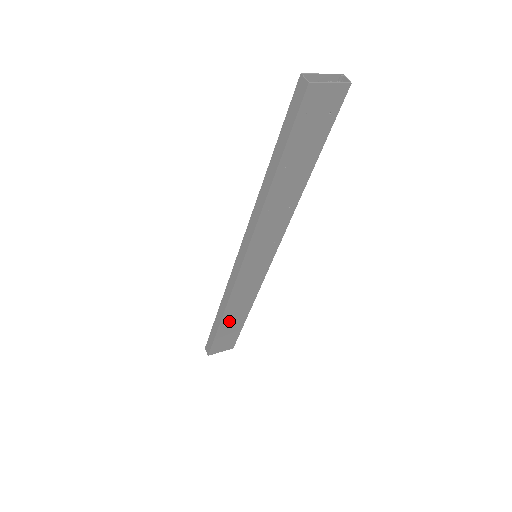
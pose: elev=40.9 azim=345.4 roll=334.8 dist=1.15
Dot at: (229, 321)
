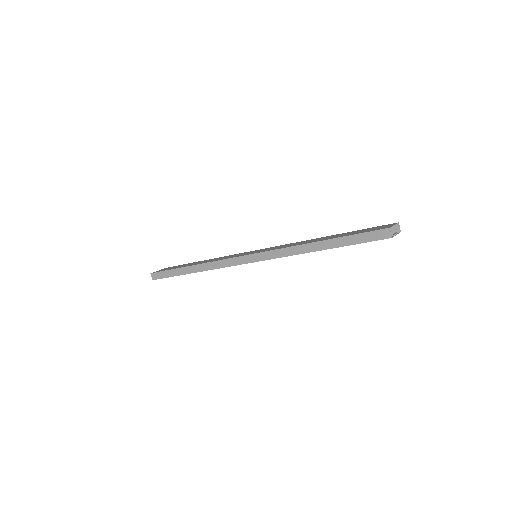
Dot at: occluded
